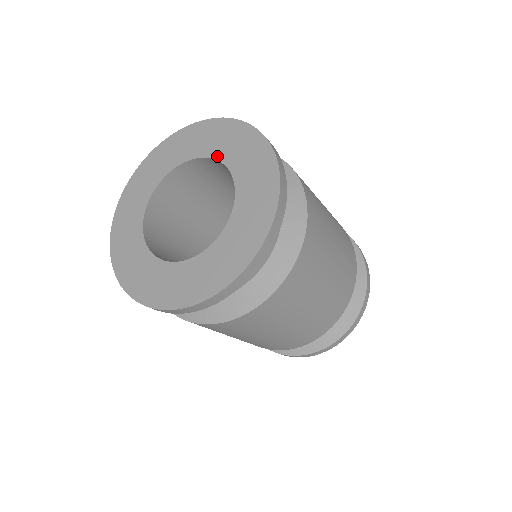
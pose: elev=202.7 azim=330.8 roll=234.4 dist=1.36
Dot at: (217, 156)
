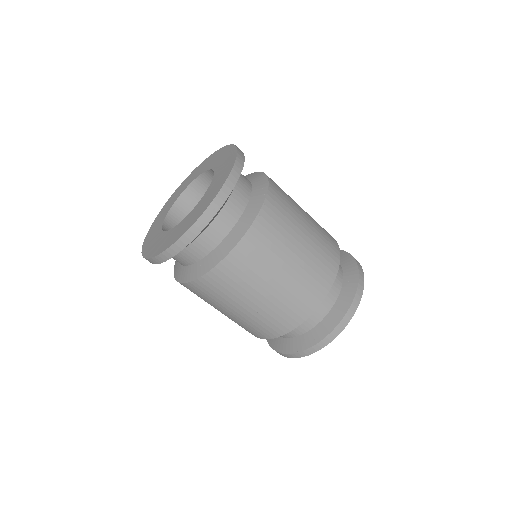
Dot at: (215, 168)
